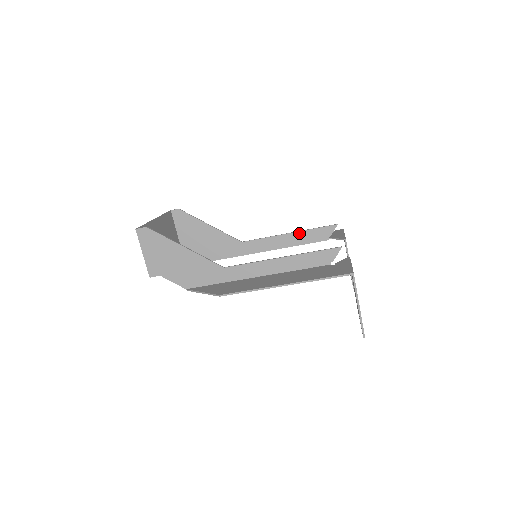
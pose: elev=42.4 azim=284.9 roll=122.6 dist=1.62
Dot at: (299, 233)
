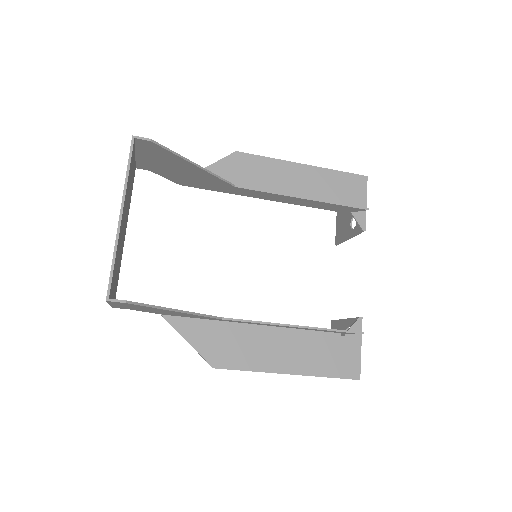
Dot at: (317, 202)
